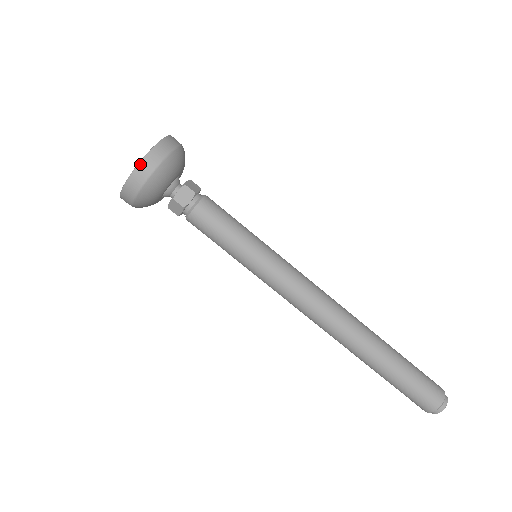
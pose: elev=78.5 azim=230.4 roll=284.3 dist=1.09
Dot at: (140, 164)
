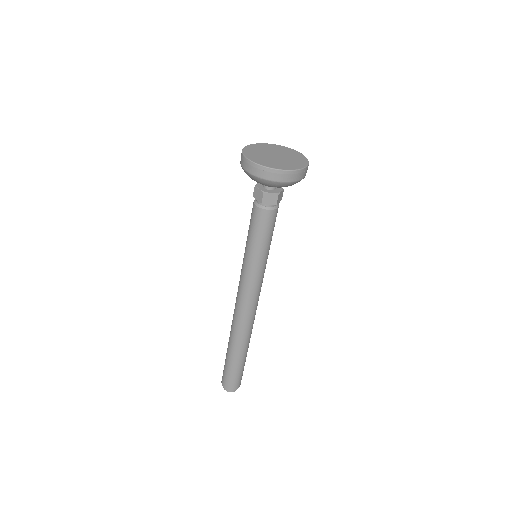
Dot at: (276, 170)
